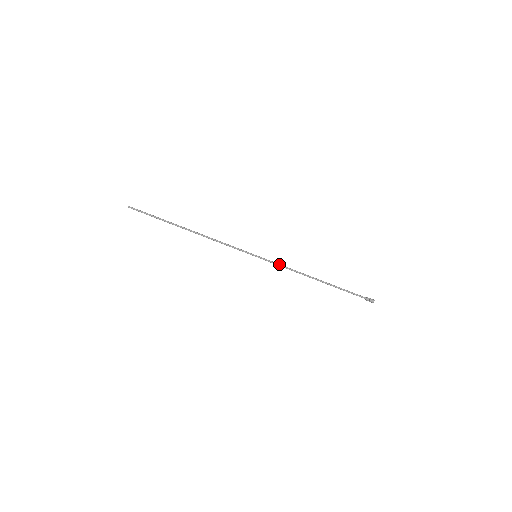
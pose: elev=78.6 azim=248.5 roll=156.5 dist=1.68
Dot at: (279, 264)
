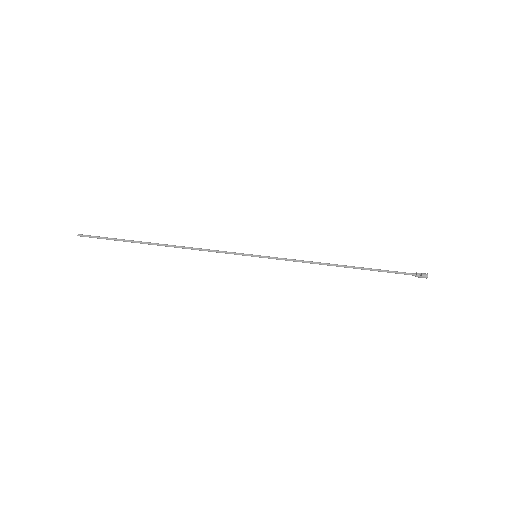
Dot at: (288, 259)
